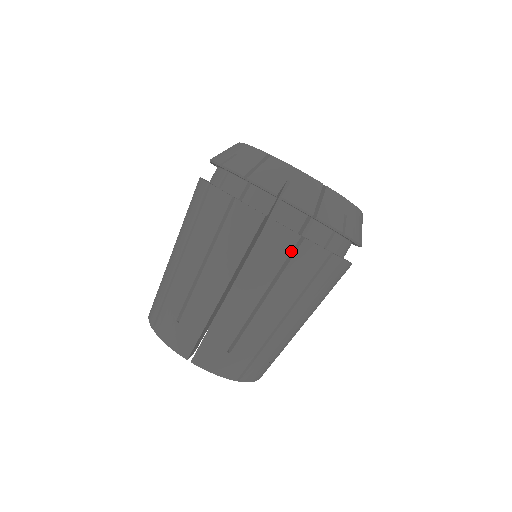
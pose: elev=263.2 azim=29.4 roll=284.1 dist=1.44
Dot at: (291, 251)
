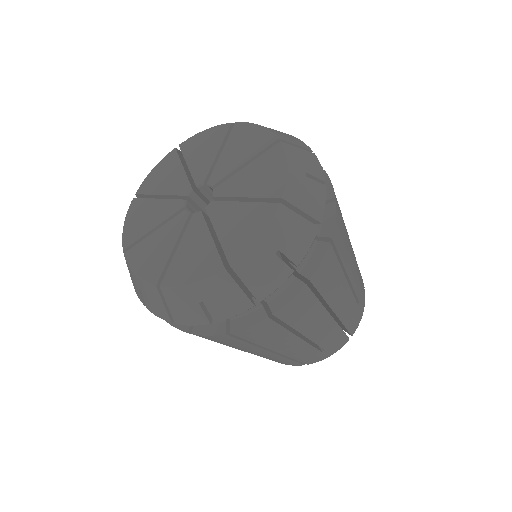
Dot at: (334, 253)
